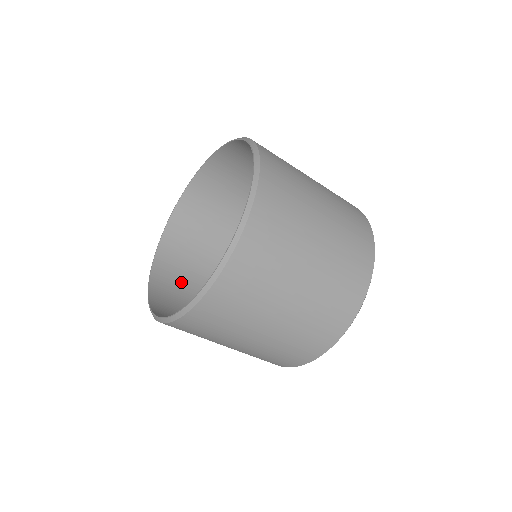
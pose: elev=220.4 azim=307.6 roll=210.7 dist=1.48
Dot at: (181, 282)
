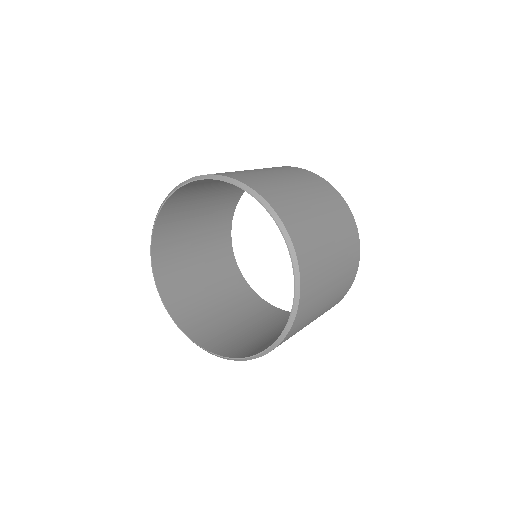
Dot at: (201, 316)
